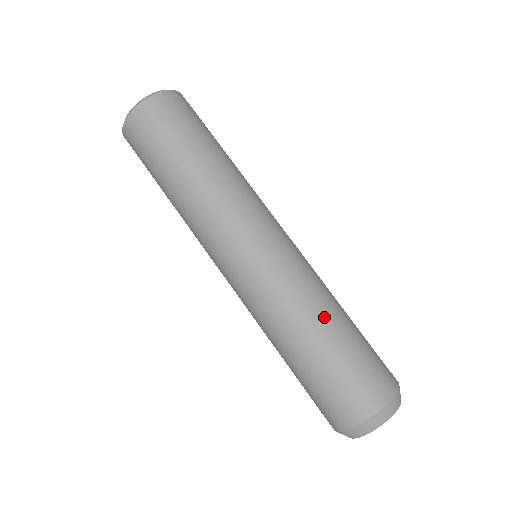
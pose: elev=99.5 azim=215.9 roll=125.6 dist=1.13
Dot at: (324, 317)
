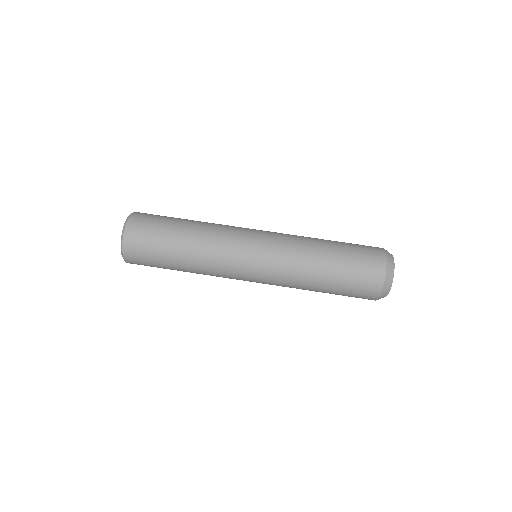
Dot at: occluded
